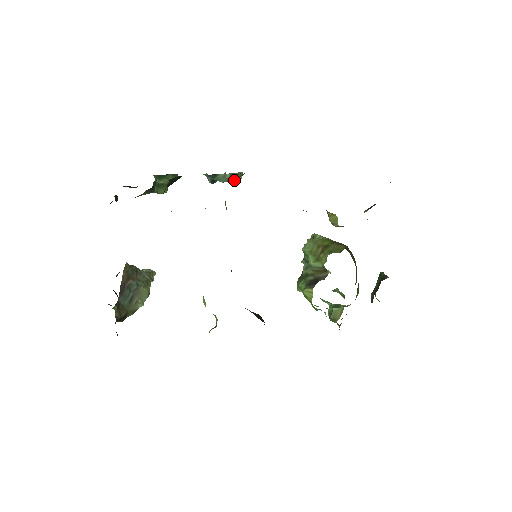
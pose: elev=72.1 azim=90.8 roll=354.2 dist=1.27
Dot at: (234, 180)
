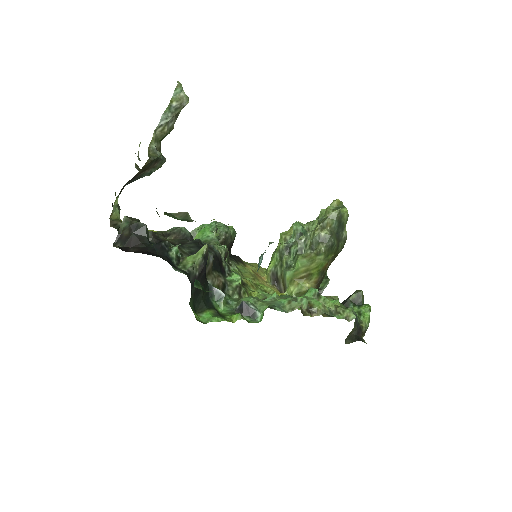
Dot at: occluded
